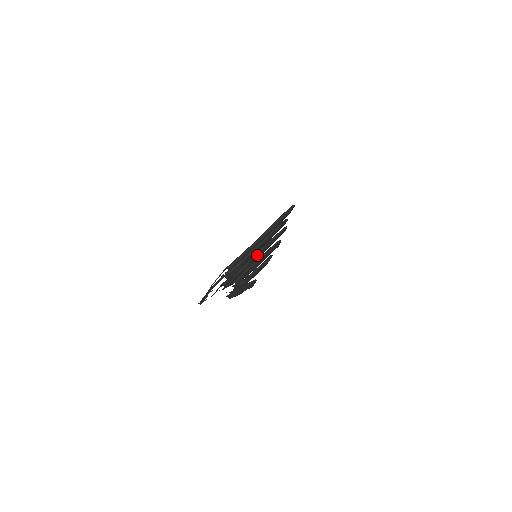
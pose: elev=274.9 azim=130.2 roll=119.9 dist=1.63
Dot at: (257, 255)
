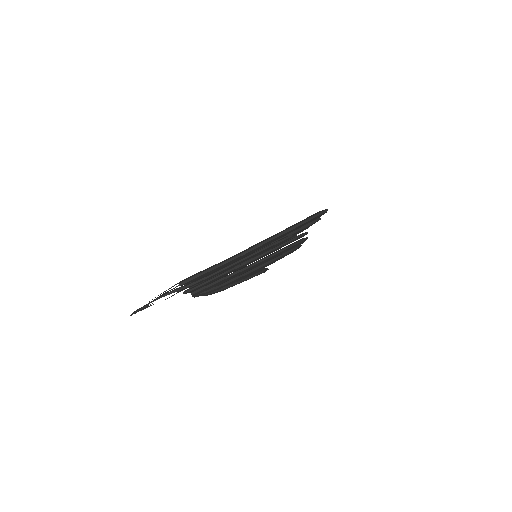
Dot at: (227, 273)
